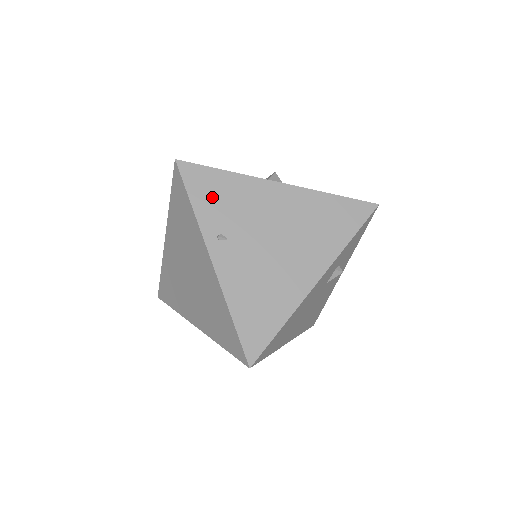
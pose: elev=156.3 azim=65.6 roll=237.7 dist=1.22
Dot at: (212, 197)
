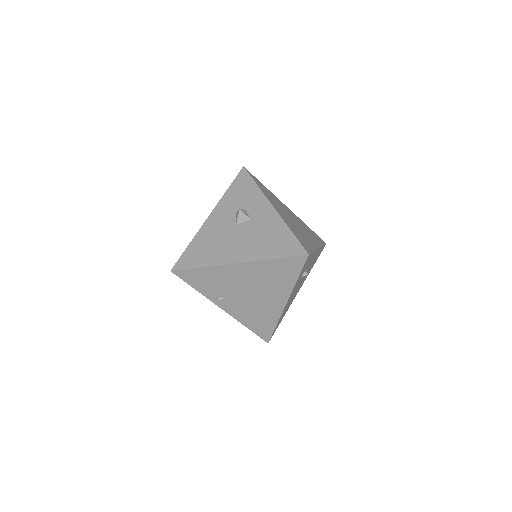
Dot at: (203, 282)
